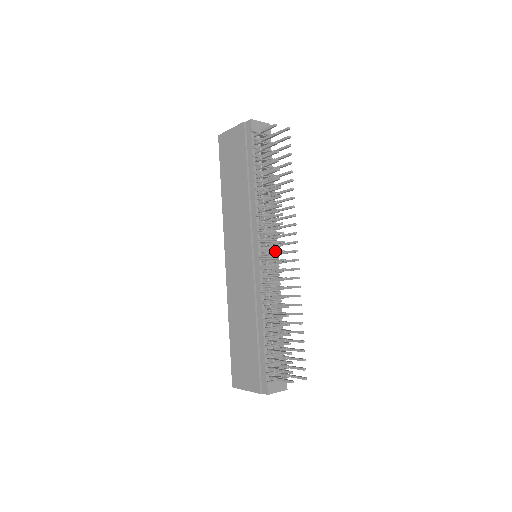
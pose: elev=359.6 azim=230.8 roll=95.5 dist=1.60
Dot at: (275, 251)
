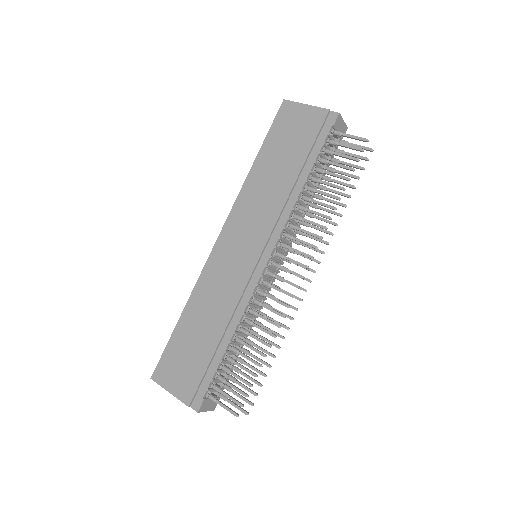
Dot at: occluded
